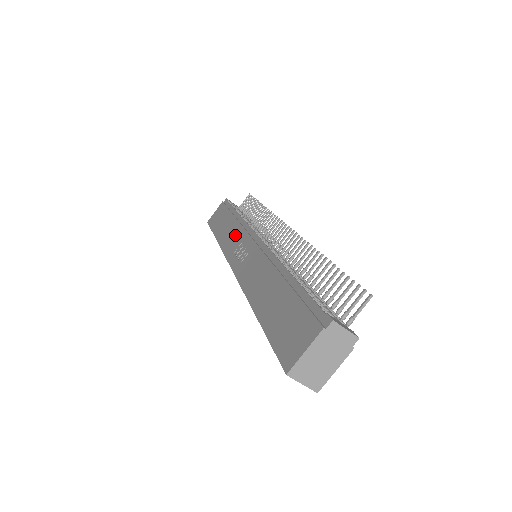
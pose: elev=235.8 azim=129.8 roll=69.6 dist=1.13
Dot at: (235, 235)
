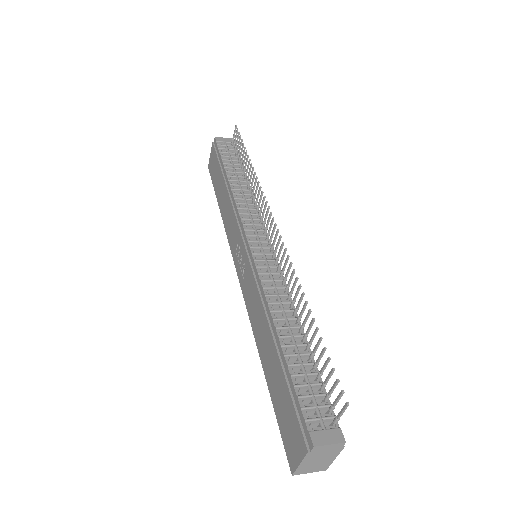
Dot at: (231, 222)
